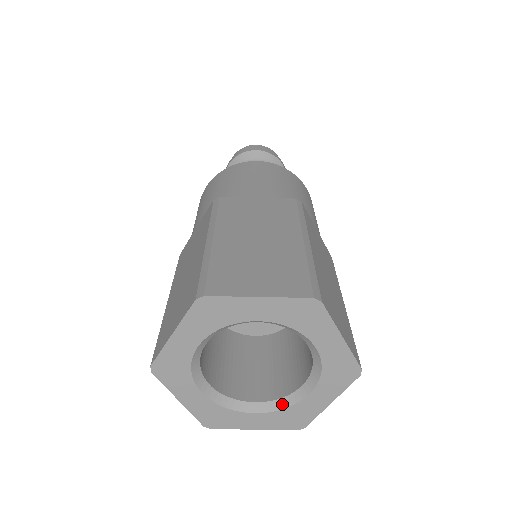
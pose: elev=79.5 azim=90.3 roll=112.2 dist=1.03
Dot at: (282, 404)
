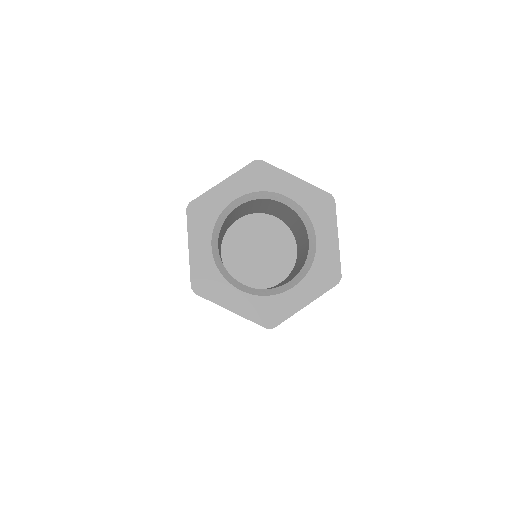
Dot at: (266, 293)
